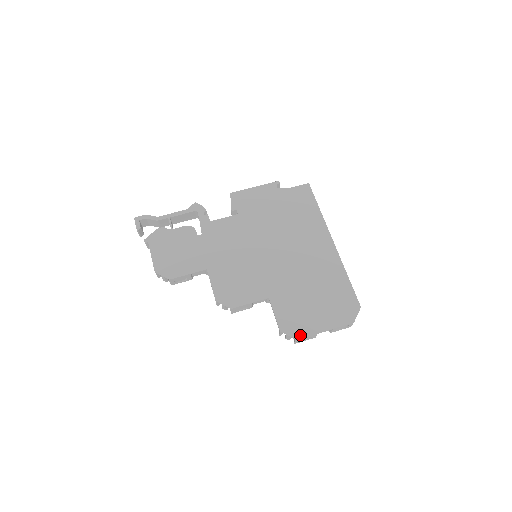
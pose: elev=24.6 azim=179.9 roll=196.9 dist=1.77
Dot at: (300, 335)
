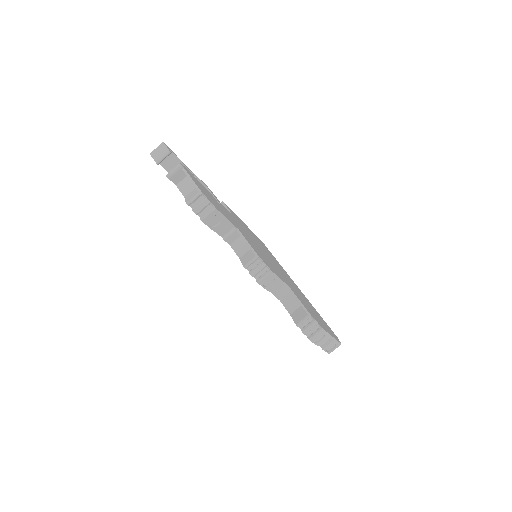
Dot at: occluded
